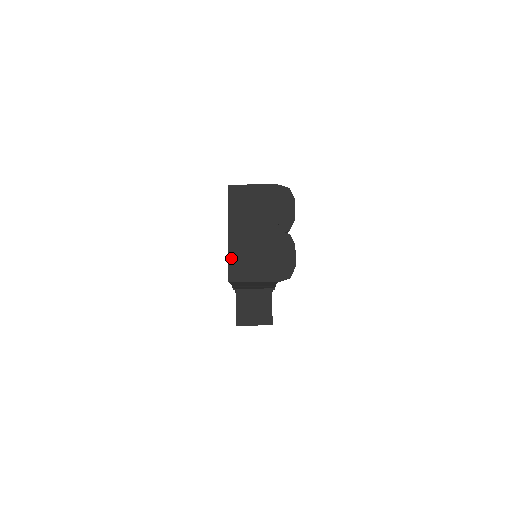
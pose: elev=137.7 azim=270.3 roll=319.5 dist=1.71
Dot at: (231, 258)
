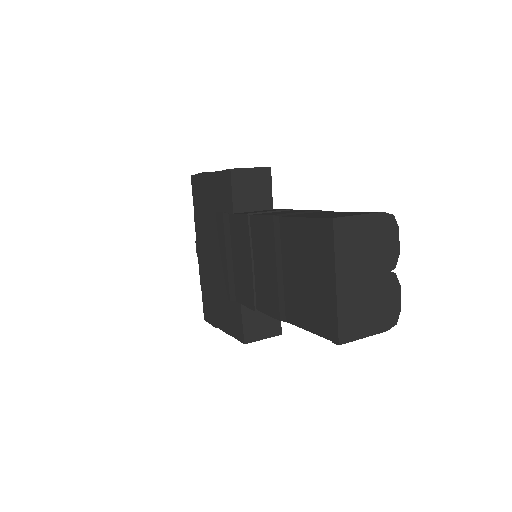
Dot at: (341, 315)
